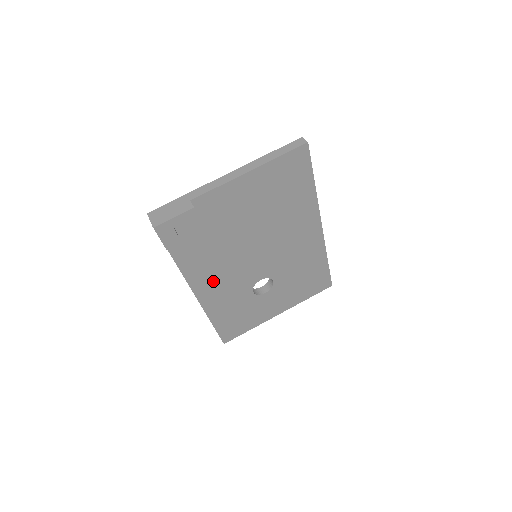
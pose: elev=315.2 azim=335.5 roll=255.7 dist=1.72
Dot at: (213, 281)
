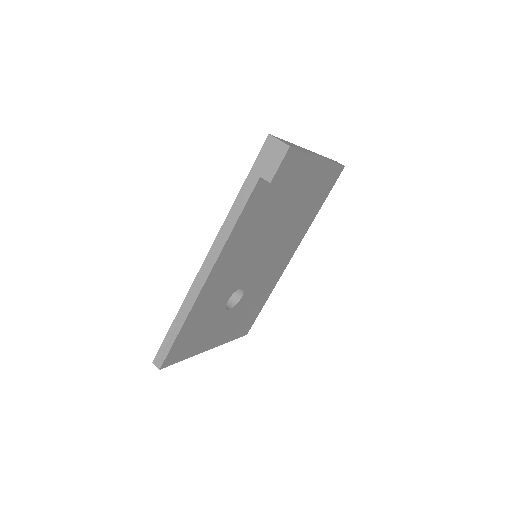
Dot at: (231, 261)
